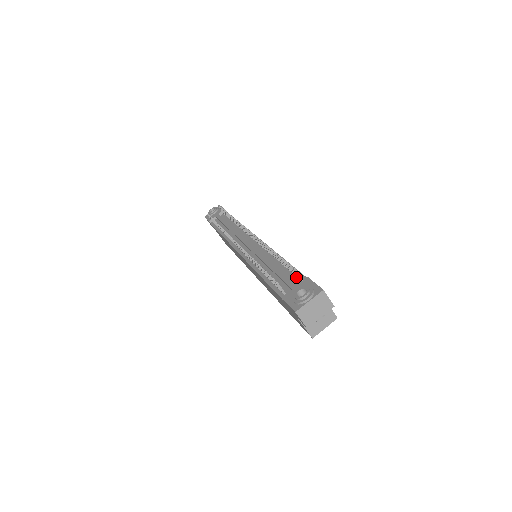
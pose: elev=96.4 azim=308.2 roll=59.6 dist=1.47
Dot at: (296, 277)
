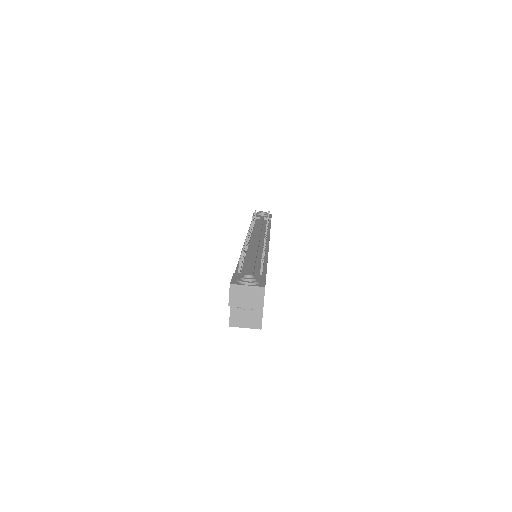
Dot at: occluded
